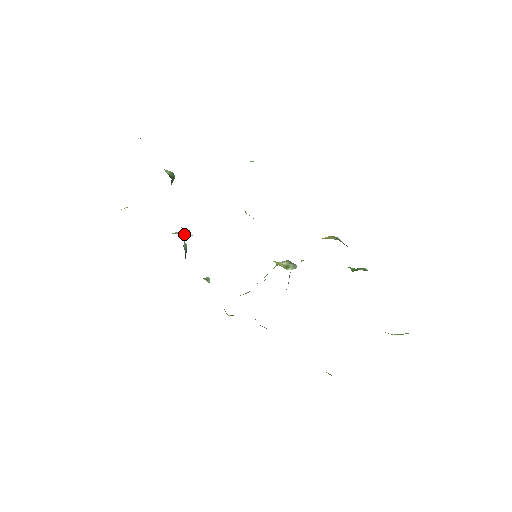
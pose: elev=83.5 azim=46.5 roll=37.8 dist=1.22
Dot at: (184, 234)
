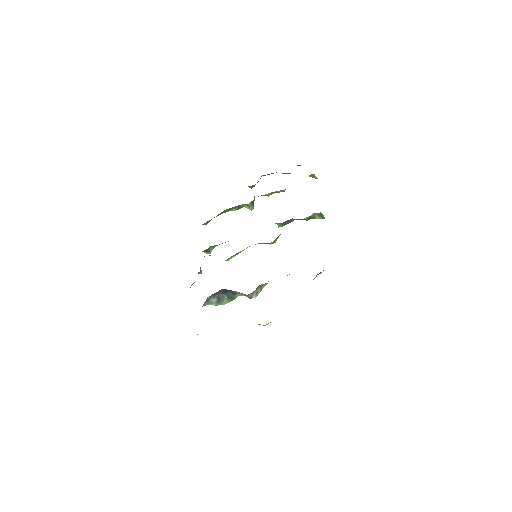
Dot at: occluded
